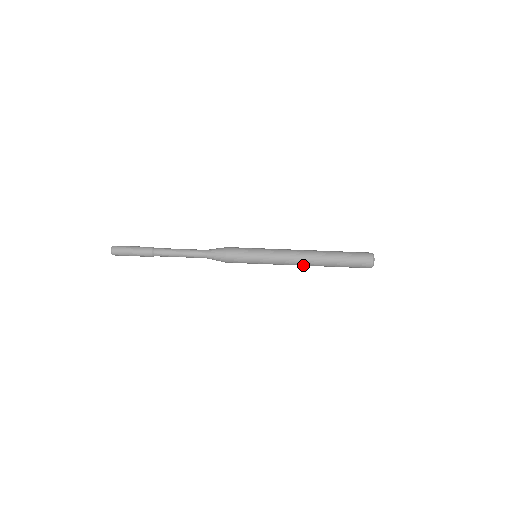
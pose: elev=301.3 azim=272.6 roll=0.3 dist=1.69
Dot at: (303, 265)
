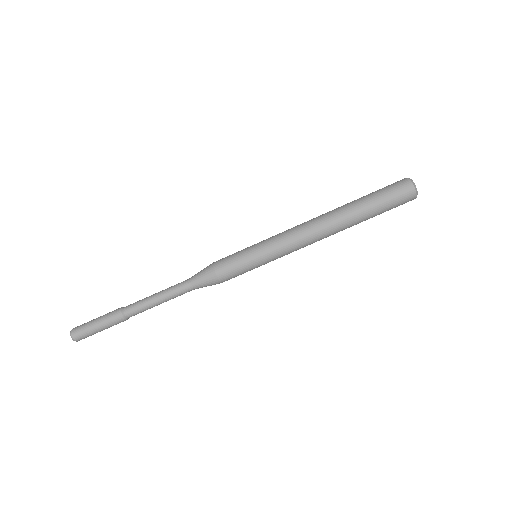
Dot at: occluded
